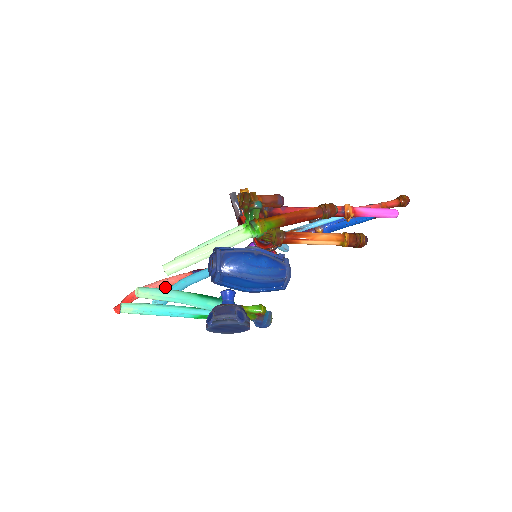
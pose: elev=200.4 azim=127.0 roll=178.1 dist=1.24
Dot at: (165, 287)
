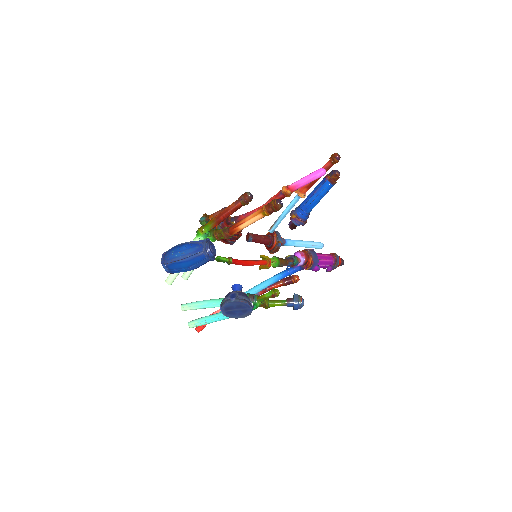
Dot at: occluded
